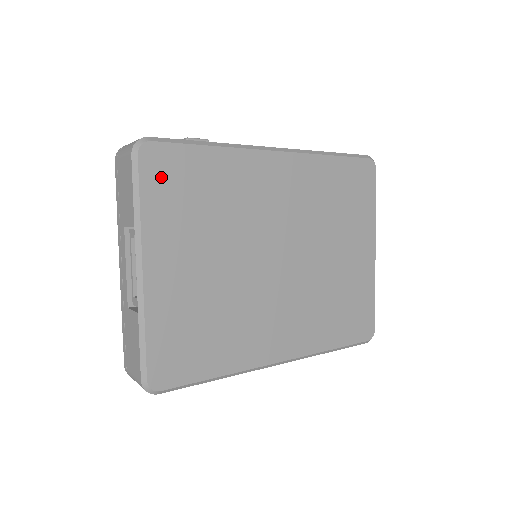
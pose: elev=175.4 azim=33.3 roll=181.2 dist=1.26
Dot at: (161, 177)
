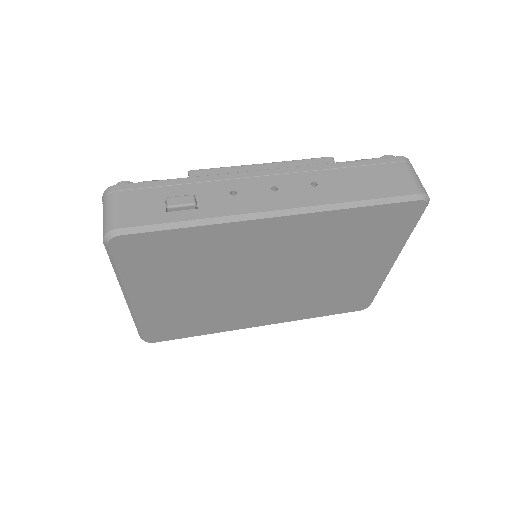
Dot at: (136, 255)
